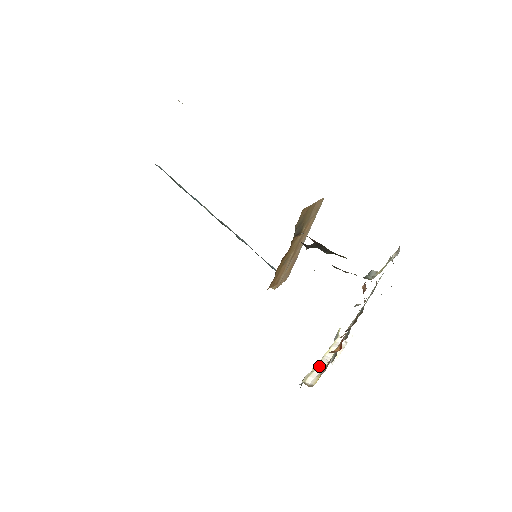
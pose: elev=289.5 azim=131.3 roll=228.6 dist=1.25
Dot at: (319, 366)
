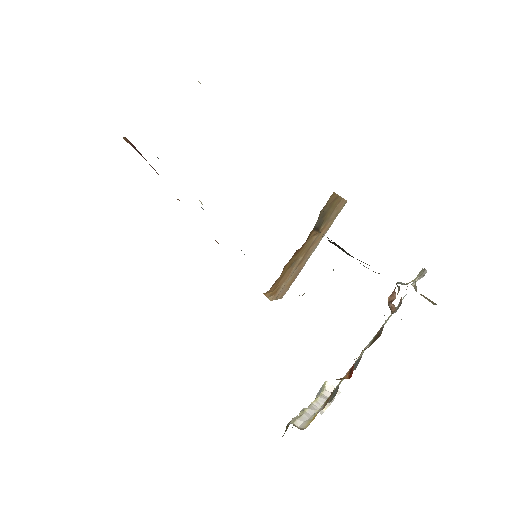
Dot at: (308, 411)
